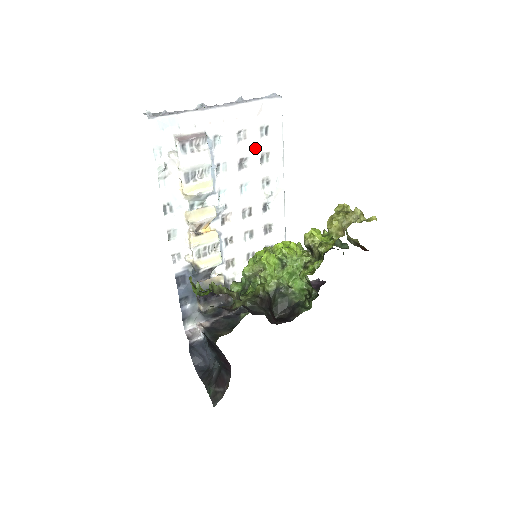
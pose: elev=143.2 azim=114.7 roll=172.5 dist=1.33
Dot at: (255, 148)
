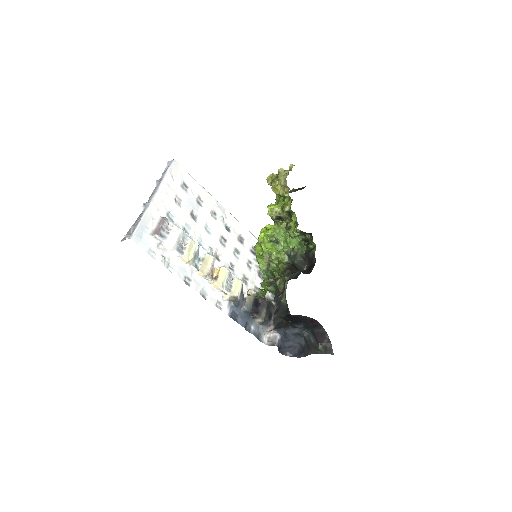
Dot at: (190, 201)
